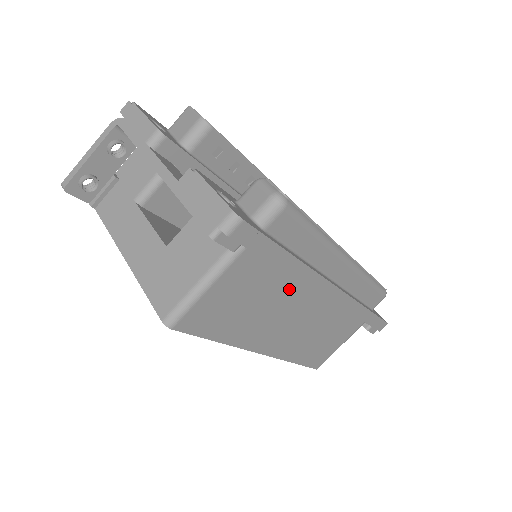
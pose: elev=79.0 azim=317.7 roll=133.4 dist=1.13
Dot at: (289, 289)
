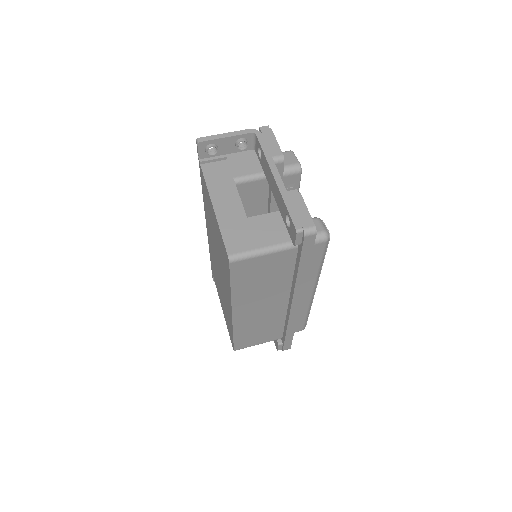
Dot at: (283, 285)
